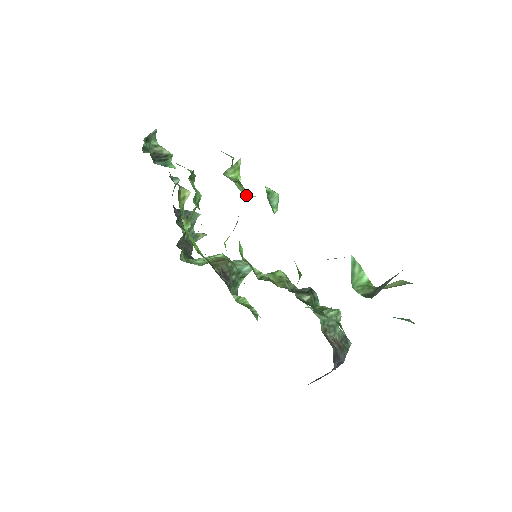
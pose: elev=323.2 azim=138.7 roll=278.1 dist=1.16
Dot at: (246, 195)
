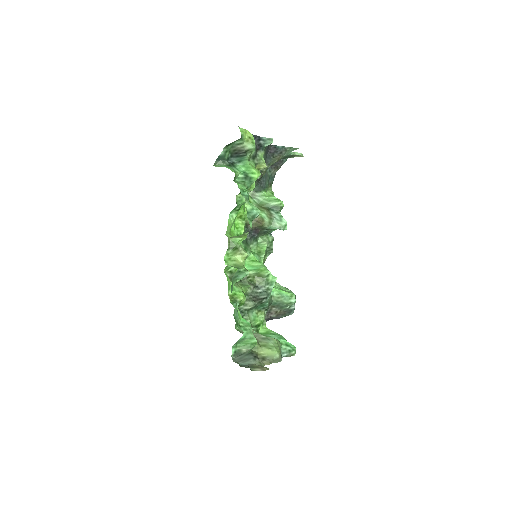
Dot at: (236, 256)
